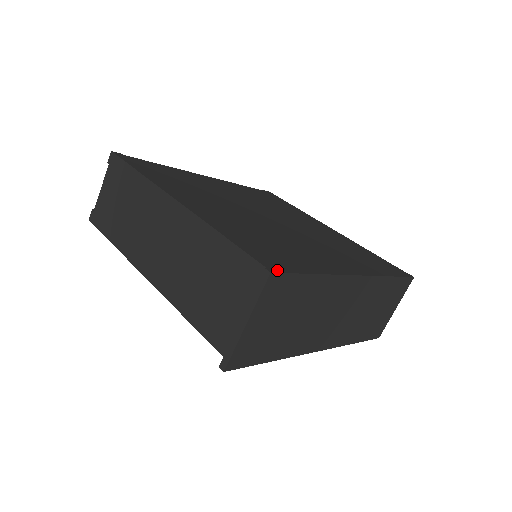
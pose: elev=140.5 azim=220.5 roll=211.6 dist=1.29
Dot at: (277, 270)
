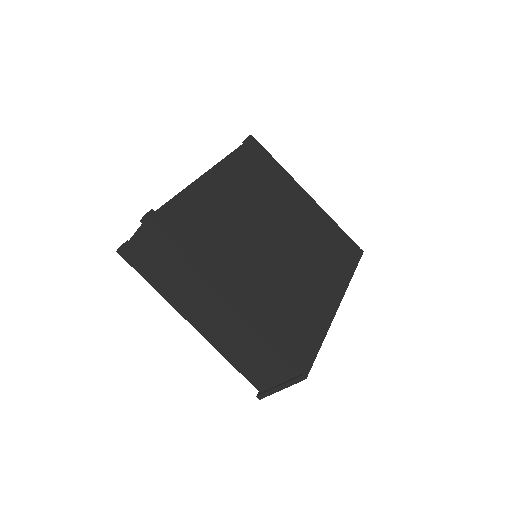
Dot at: (308, 369)
